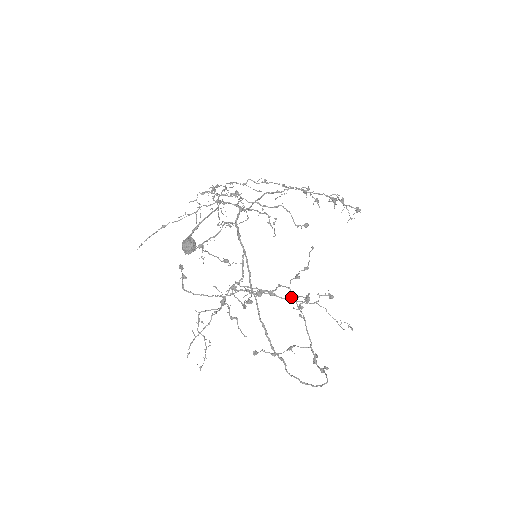
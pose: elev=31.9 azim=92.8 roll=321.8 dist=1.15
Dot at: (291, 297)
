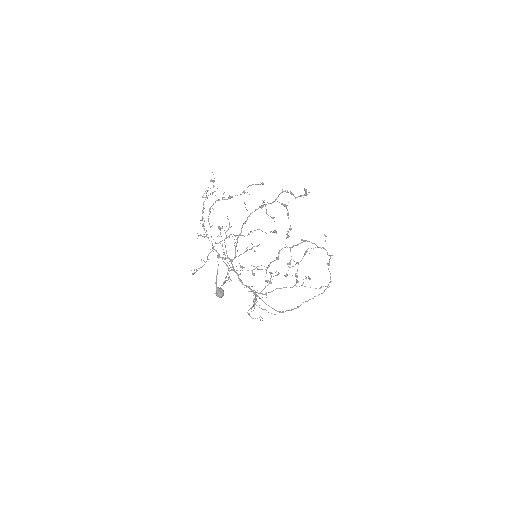
Dot at: (289, 264)
